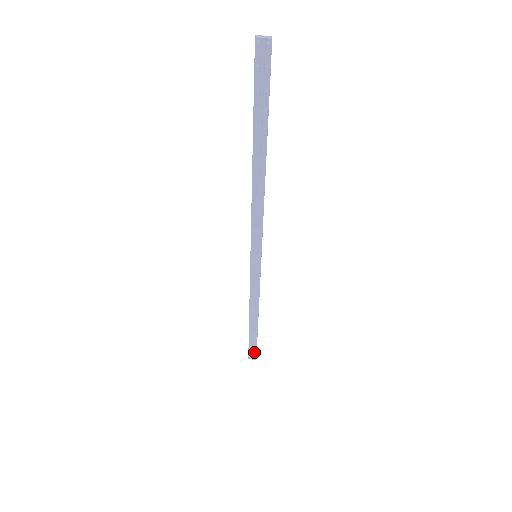
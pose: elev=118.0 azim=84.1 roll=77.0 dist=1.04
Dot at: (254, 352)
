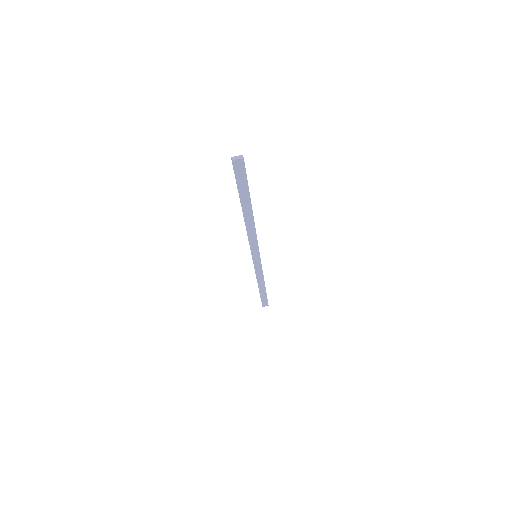
Dot at: (266, 302)
